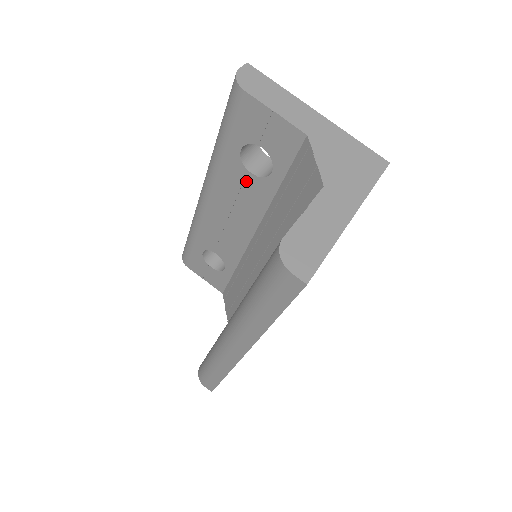
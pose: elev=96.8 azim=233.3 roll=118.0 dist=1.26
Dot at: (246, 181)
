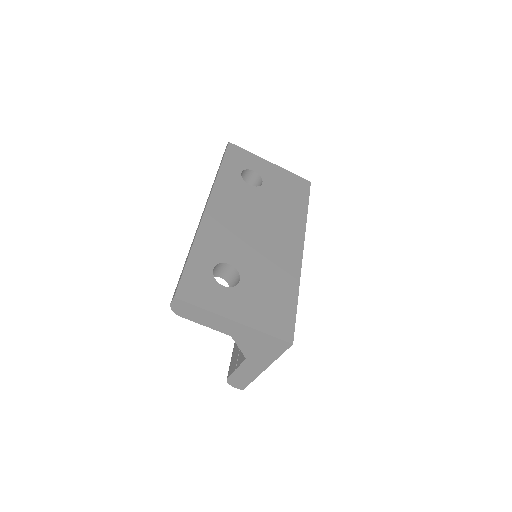
Dot at: occluded
